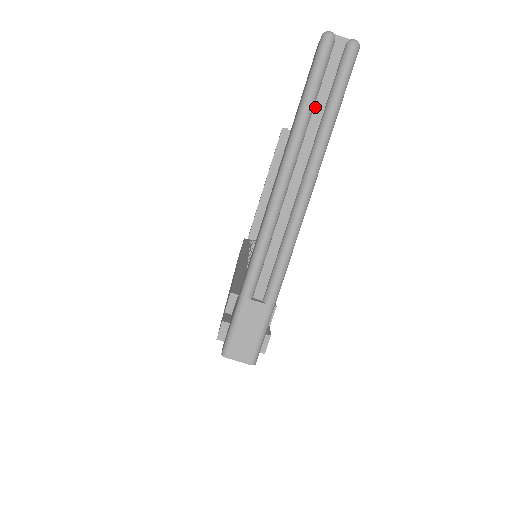
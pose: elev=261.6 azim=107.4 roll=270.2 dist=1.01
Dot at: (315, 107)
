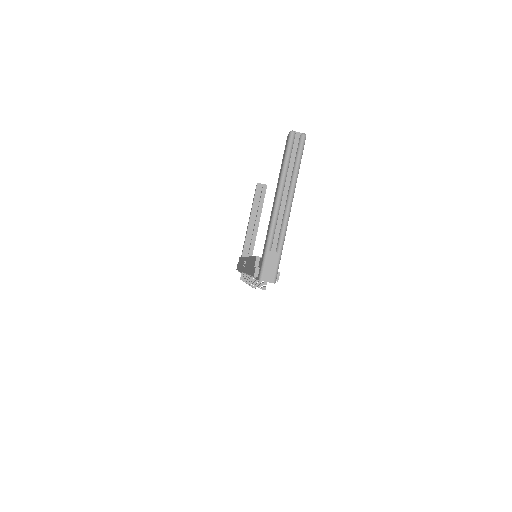
Dot at: (290, 162)
